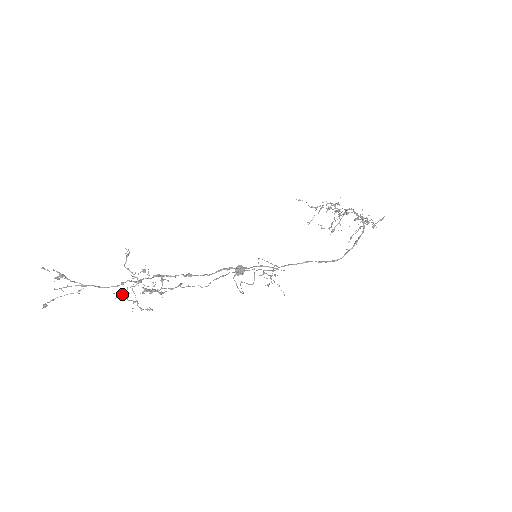
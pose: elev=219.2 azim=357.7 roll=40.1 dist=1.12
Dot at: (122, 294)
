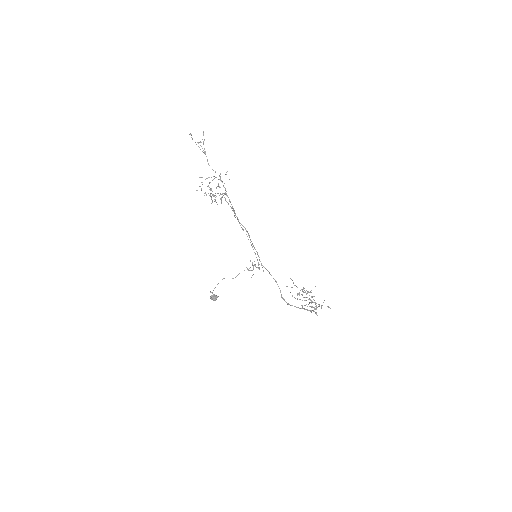
Dot at: (205, 179)
